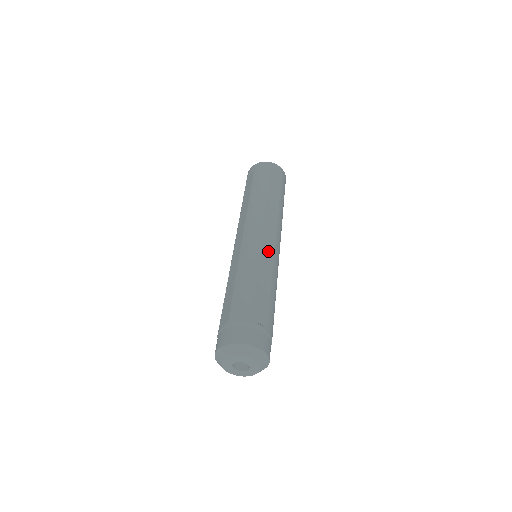
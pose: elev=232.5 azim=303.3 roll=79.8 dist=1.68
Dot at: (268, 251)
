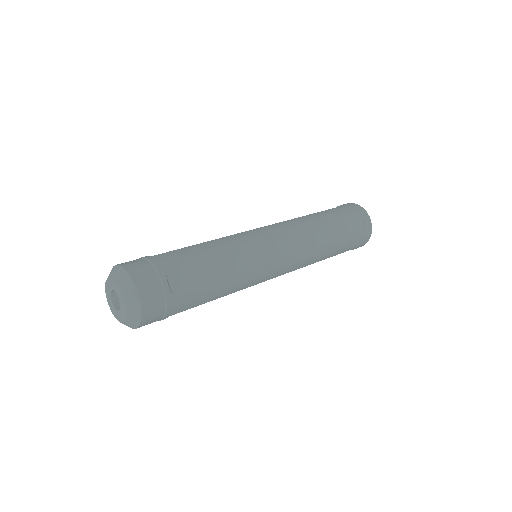
Dot at: (264, 255)
